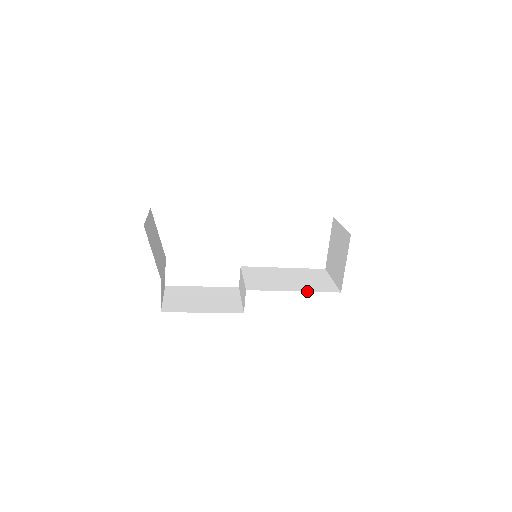
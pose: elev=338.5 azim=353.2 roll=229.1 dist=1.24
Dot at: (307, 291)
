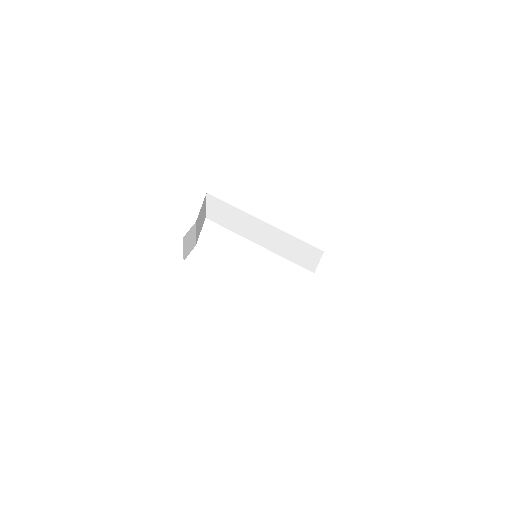
Dot at: occluded
